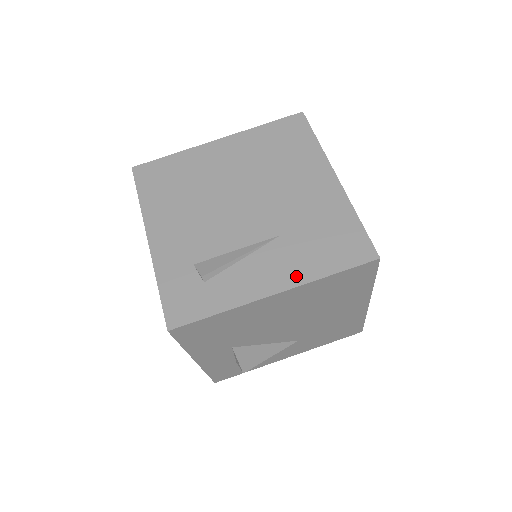
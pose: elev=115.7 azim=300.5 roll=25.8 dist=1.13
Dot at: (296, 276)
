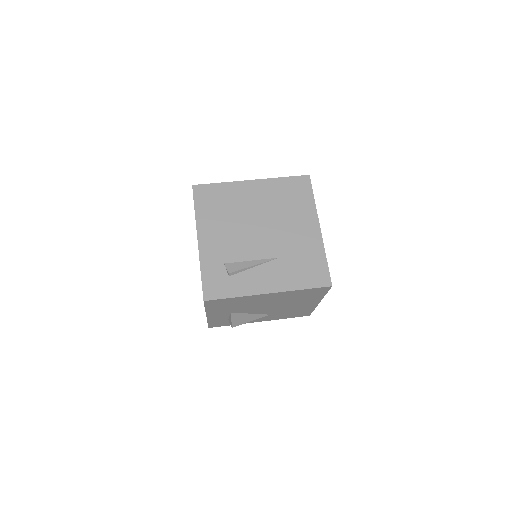
Dot at: (283, 285)
